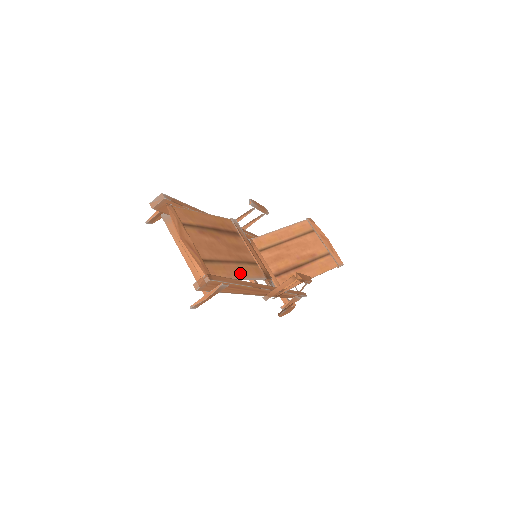
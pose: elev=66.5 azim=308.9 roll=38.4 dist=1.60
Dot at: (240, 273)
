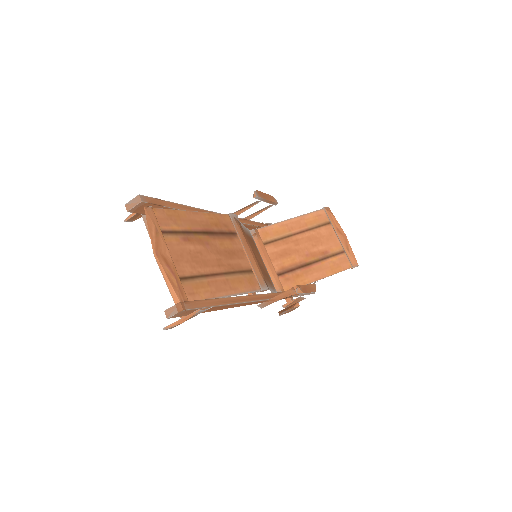
Dot at: (228, 288)
